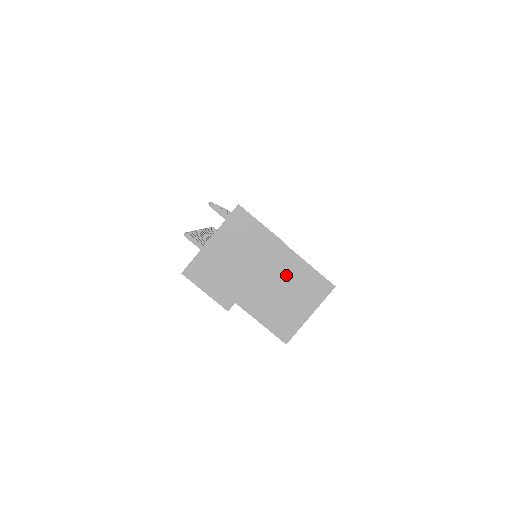
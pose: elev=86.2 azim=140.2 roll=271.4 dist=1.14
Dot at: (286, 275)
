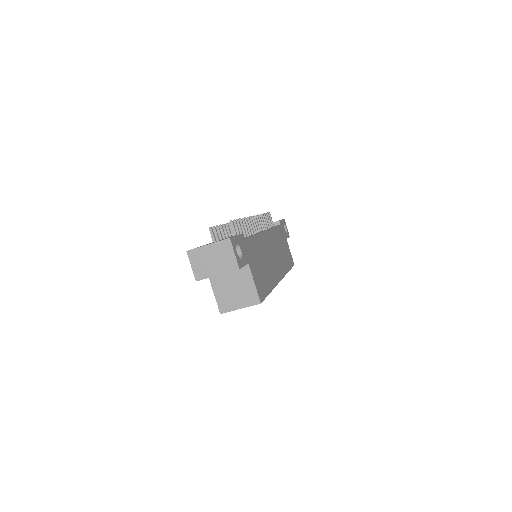
Dot at: (241, 282)
